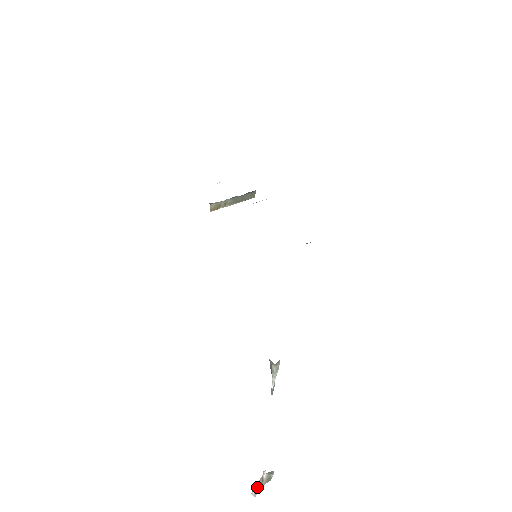
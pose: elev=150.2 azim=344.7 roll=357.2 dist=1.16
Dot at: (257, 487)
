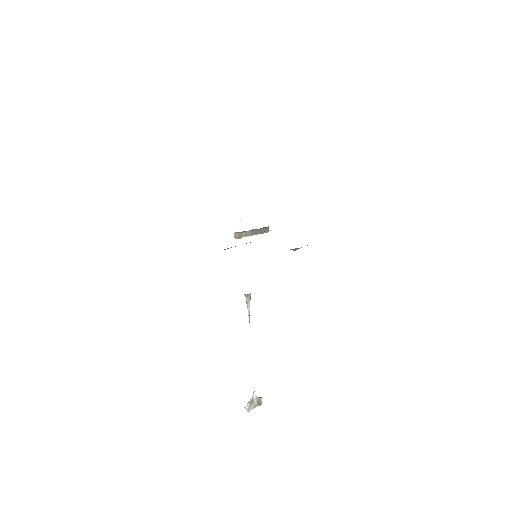
Dot at: (249, 403)
